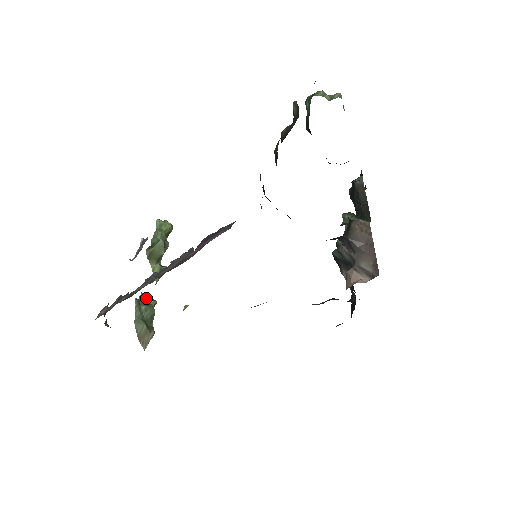
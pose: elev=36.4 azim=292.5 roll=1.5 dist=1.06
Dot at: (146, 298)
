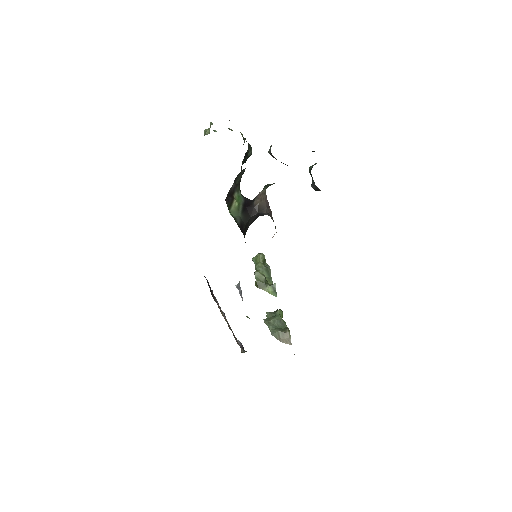
Dot at: (273, 313)
